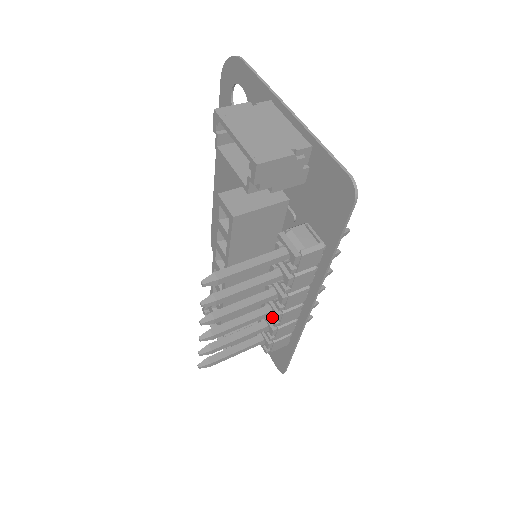
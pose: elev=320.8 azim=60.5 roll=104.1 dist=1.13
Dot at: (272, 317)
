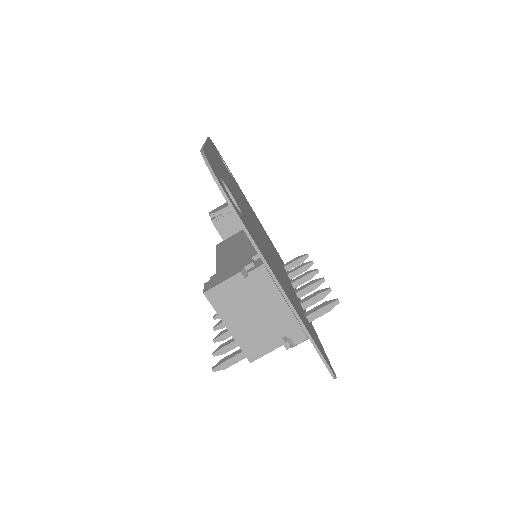
Dot at: occluded
